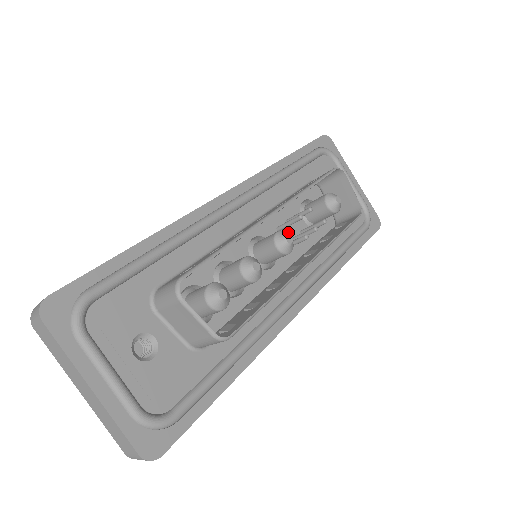
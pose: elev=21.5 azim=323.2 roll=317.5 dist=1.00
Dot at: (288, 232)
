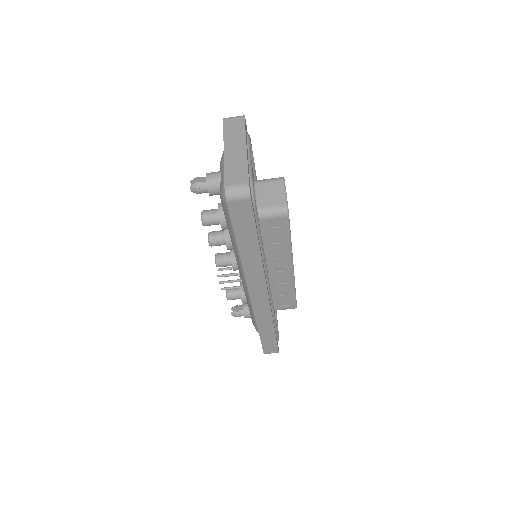
Dot at: occluded
